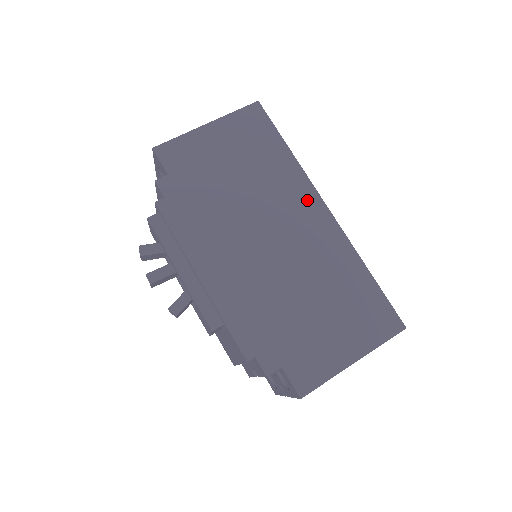
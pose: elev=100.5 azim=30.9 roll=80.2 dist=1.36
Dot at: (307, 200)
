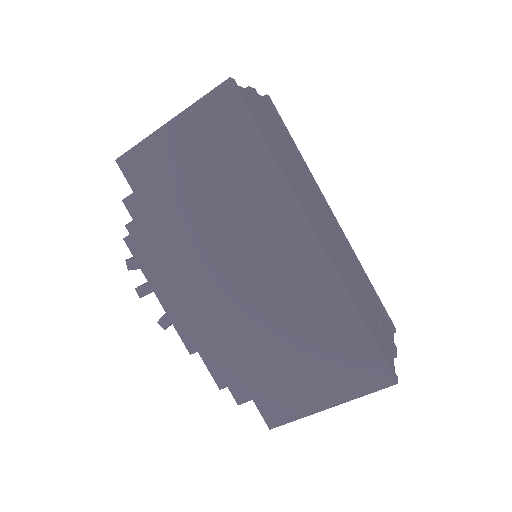
Dot at: (289, 222)
